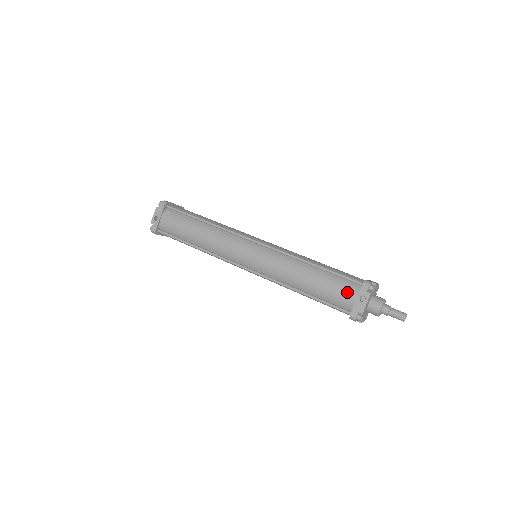
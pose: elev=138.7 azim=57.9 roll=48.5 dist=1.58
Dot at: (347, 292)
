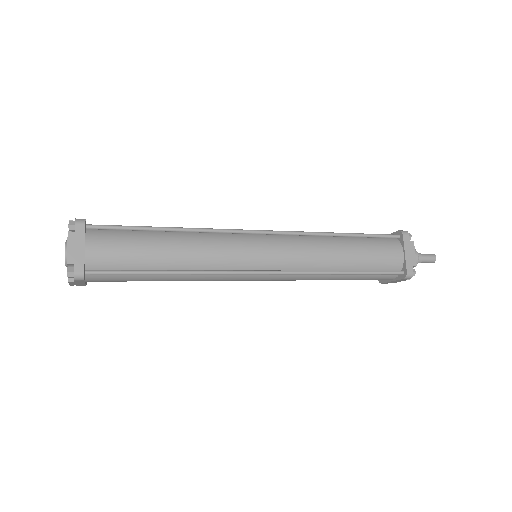
Dot at: occluded
